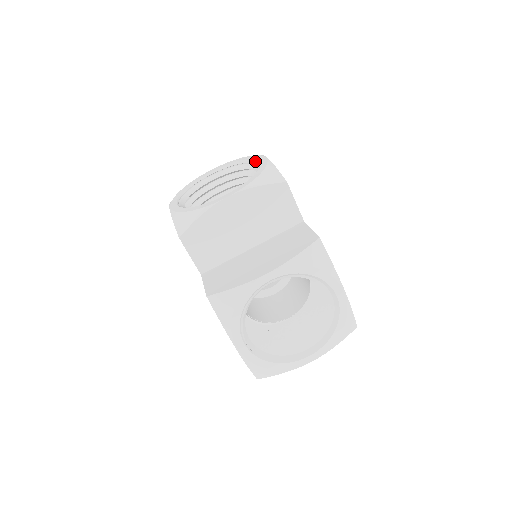
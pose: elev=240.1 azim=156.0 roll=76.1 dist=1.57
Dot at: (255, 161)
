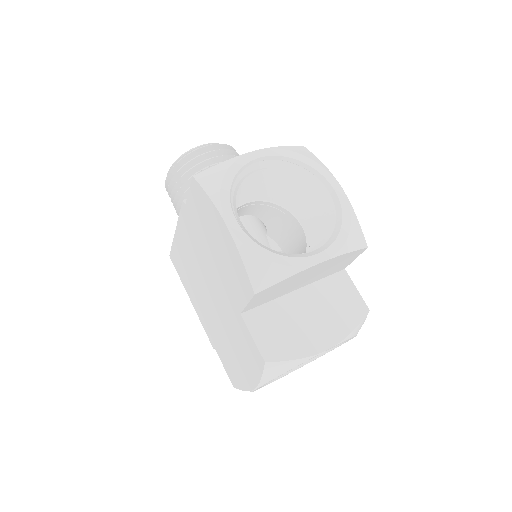
Dot at: (325, 181)
